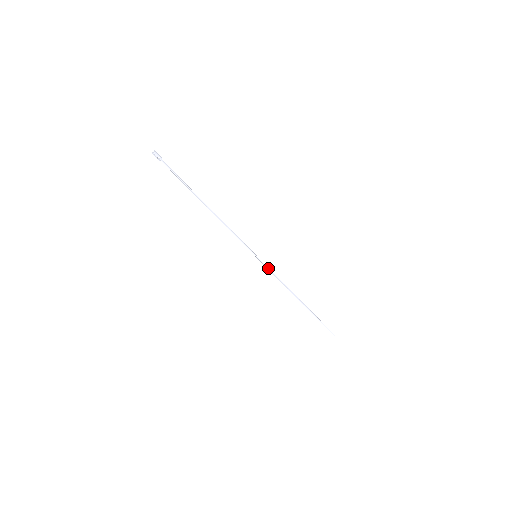
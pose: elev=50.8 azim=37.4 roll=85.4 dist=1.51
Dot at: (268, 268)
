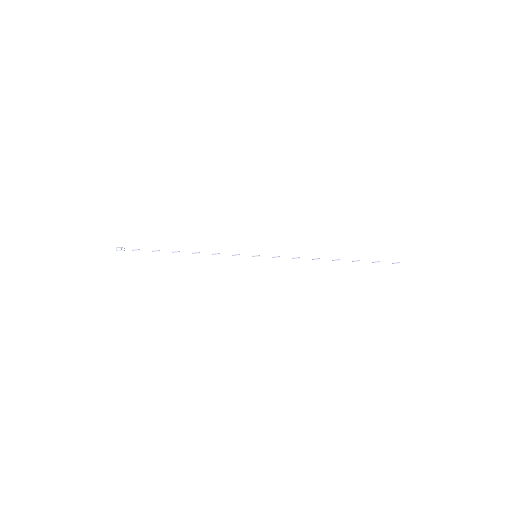
Dot at: (275, 257)
